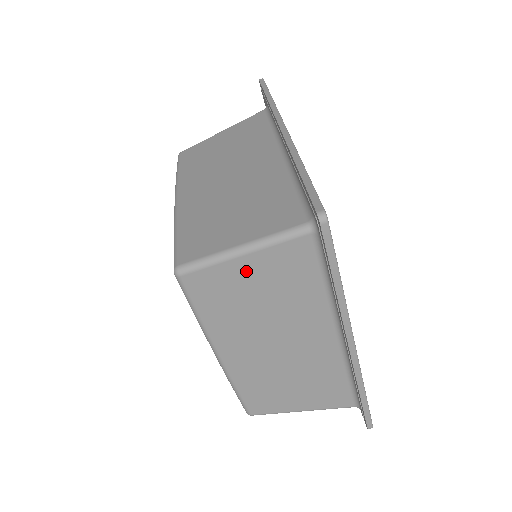
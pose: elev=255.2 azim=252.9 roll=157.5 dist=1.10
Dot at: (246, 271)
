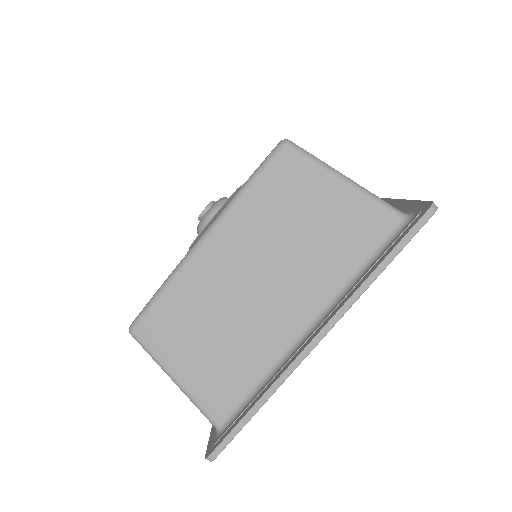
Dot at: (327, 195)
